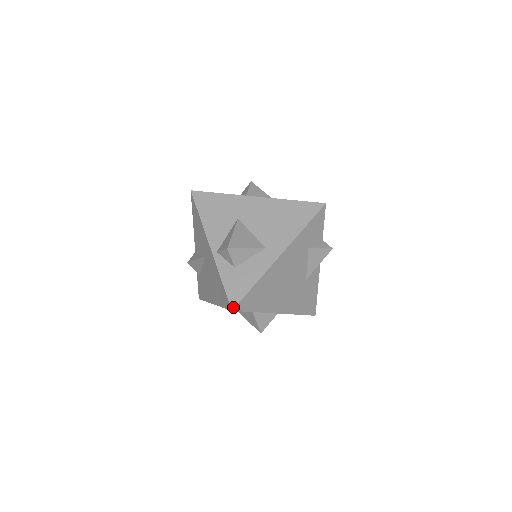
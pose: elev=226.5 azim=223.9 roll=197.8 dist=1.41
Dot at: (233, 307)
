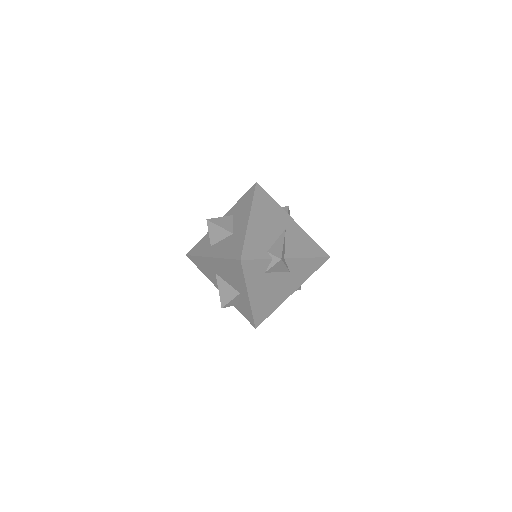
Dot at: (254, 327)
